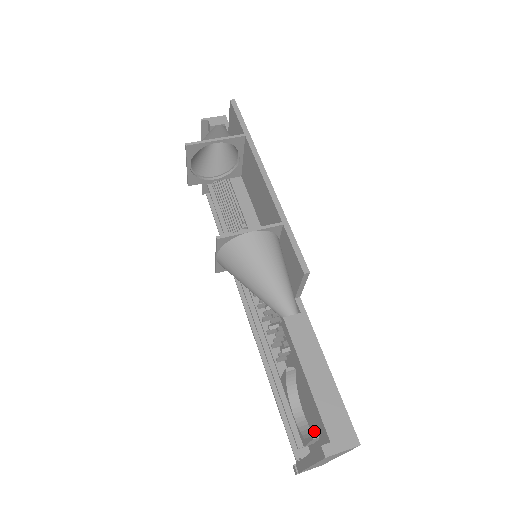
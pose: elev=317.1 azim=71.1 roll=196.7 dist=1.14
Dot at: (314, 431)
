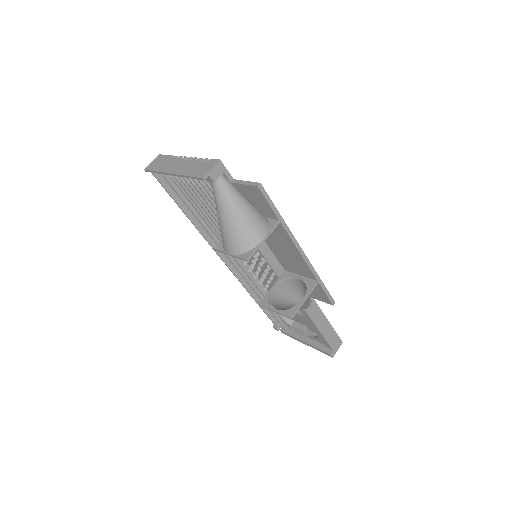
Dot at: (294, 320)
